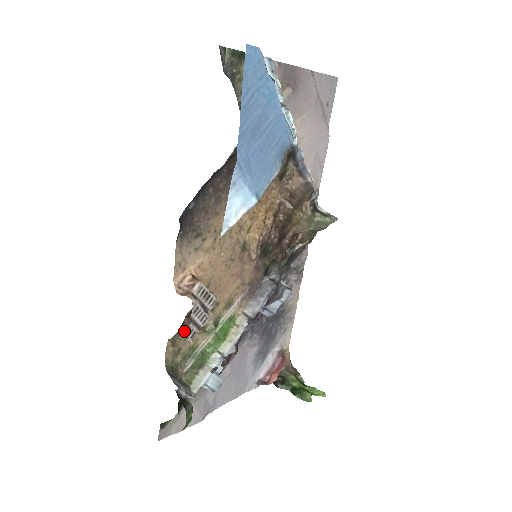
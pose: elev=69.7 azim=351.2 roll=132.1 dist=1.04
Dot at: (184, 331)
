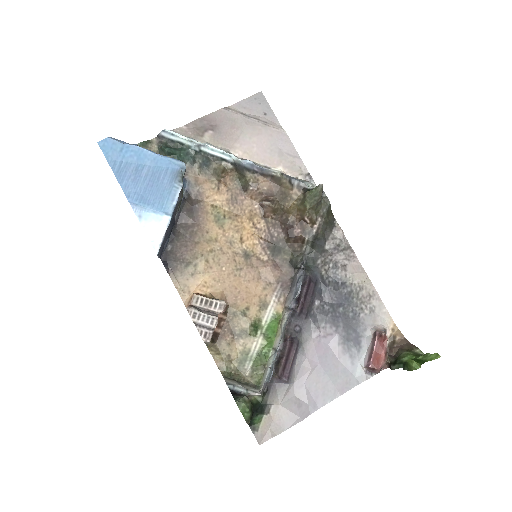
Dot at: (224, 340)
